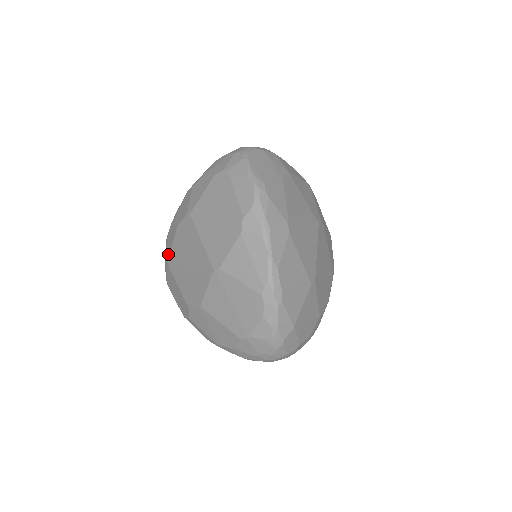
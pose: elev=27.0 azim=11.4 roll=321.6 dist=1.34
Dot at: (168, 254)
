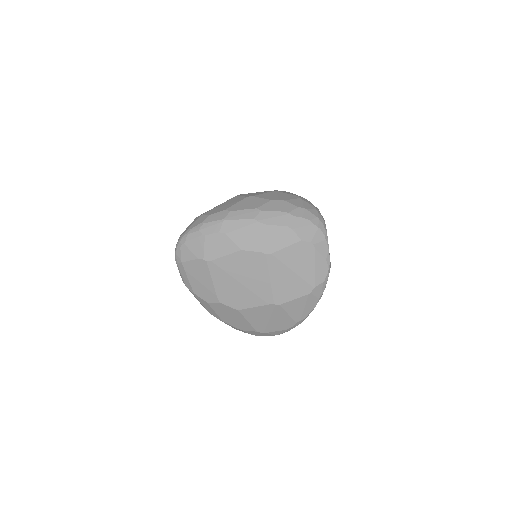
Dot at: (211, 257)
